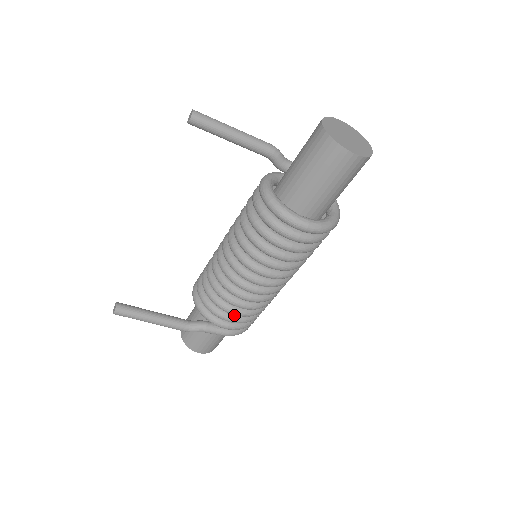
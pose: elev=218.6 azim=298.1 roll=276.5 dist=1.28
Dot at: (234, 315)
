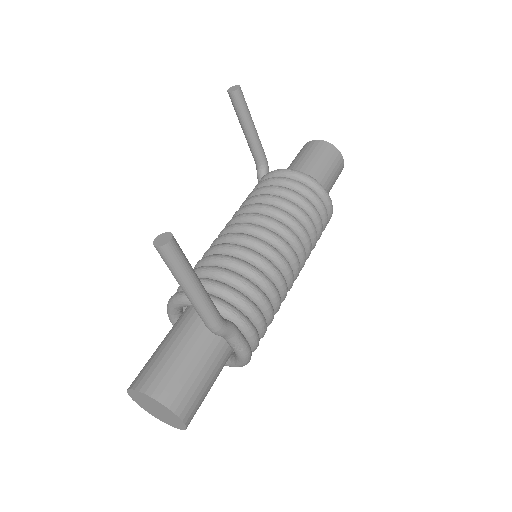
Dot at: (261, 312)
